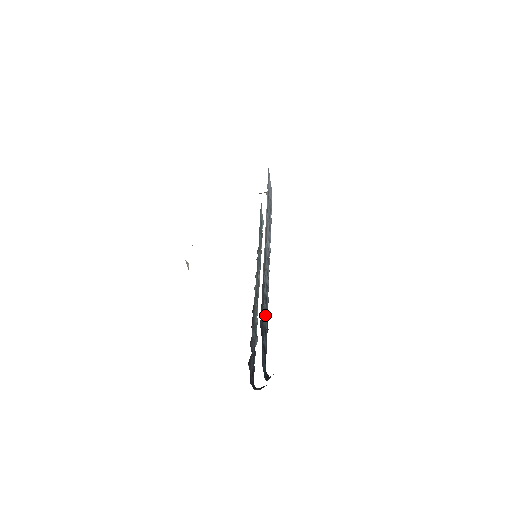
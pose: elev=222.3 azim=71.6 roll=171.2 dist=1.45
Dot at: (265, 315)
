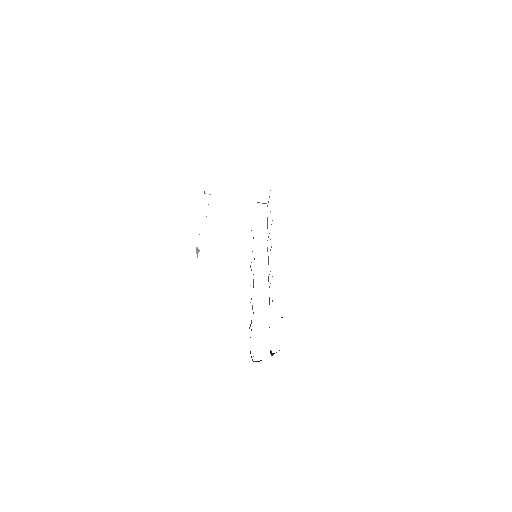
Dot at: occluded
